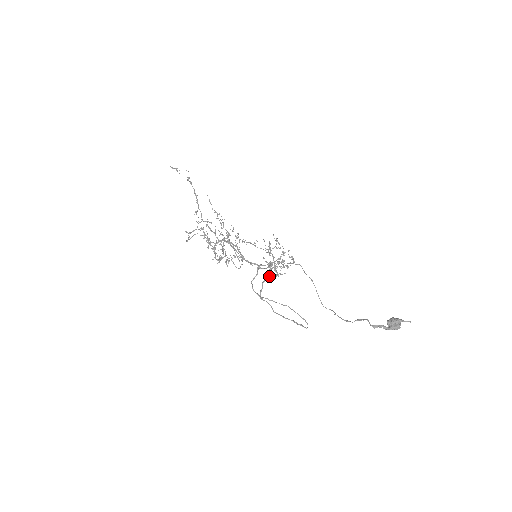
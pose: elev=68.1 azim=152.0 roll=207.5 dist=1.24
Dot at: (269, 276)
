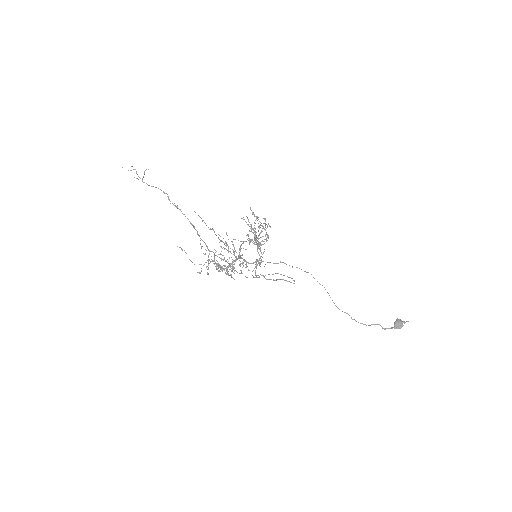
Dot at: occluded
